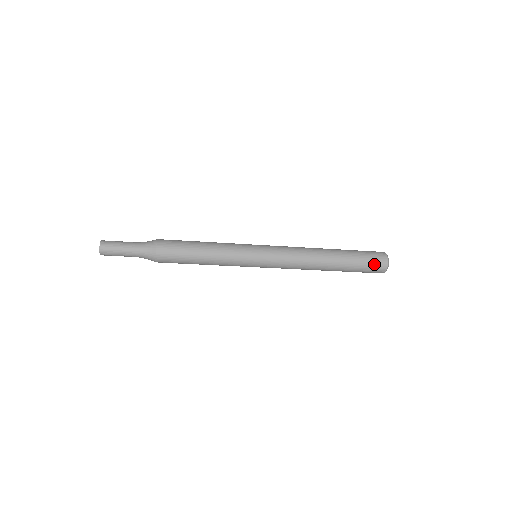
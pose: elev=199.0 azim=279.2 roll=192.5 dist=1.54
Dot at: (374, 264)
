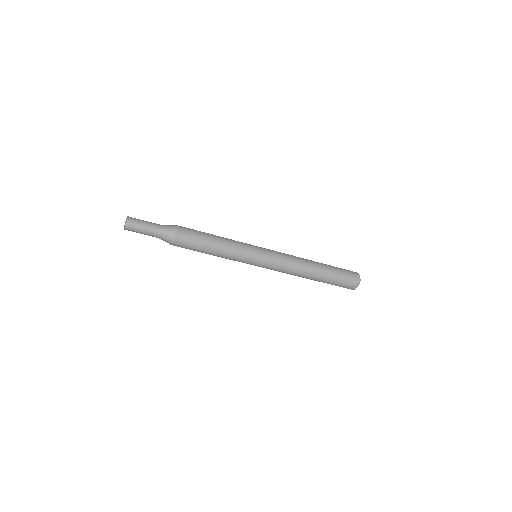
Dot at: (350, 275)
